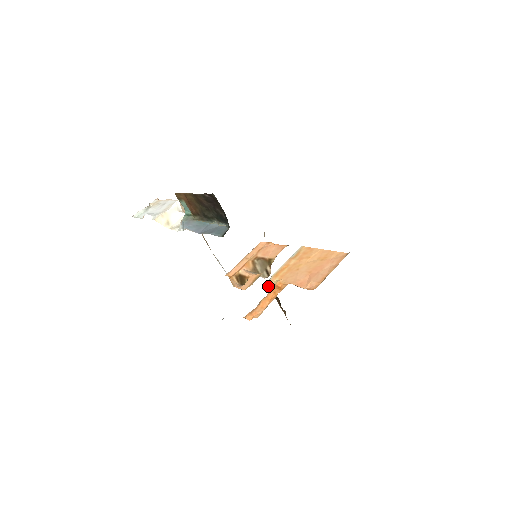
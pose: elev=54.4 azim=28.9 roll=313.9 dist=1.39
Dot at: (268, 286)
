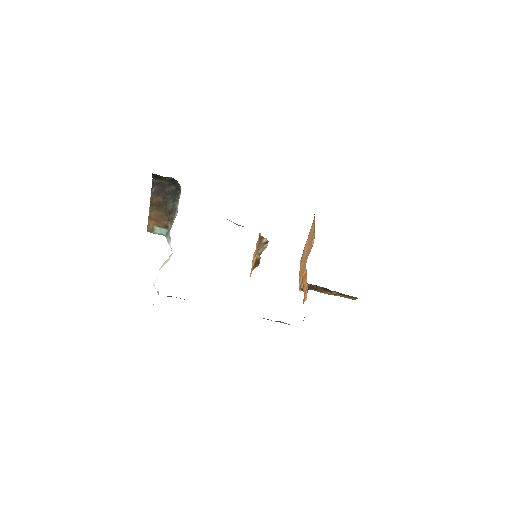
Dot at: (302, 288)
